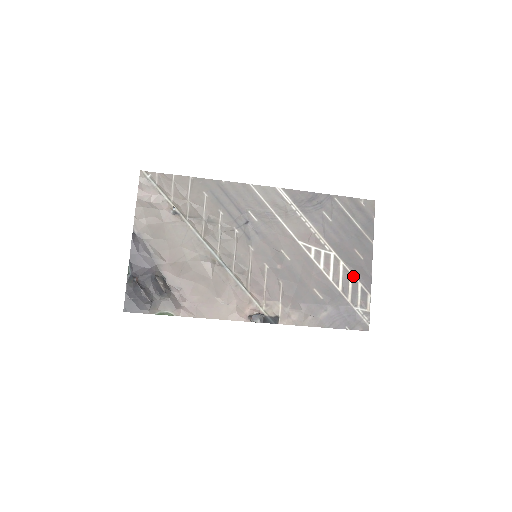
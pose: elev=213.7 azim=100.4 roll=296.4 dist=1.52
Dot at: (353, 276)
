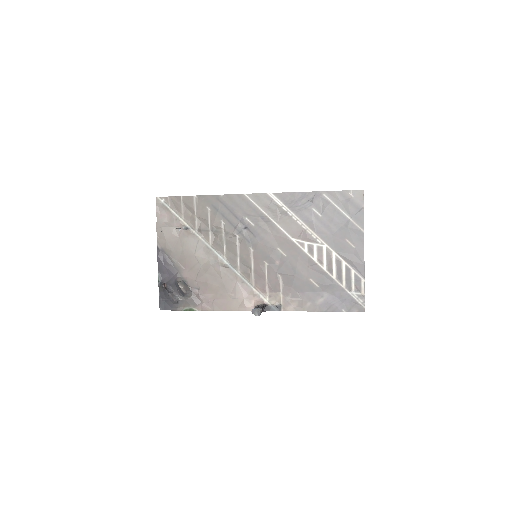
Dot at: (346, 264)
